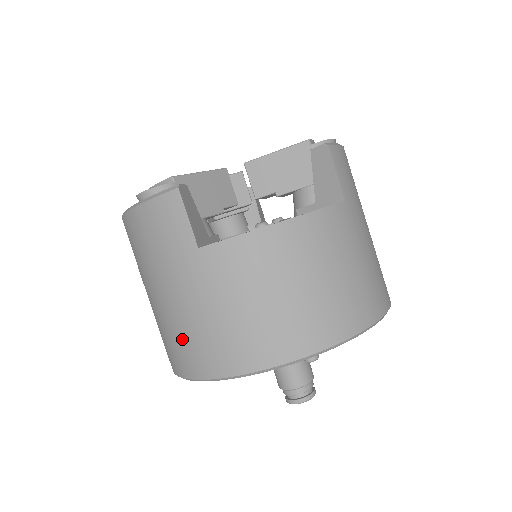
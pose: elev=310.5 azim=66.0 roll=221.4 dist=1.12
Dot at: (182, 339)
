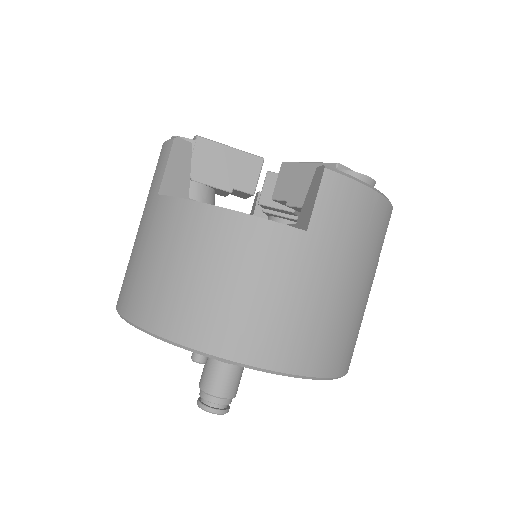
Dot at: occluded
